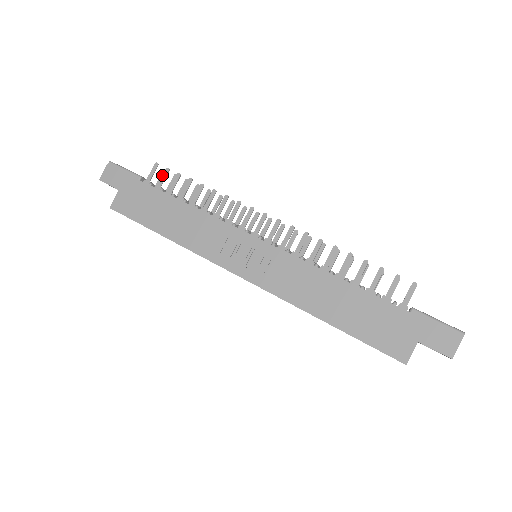
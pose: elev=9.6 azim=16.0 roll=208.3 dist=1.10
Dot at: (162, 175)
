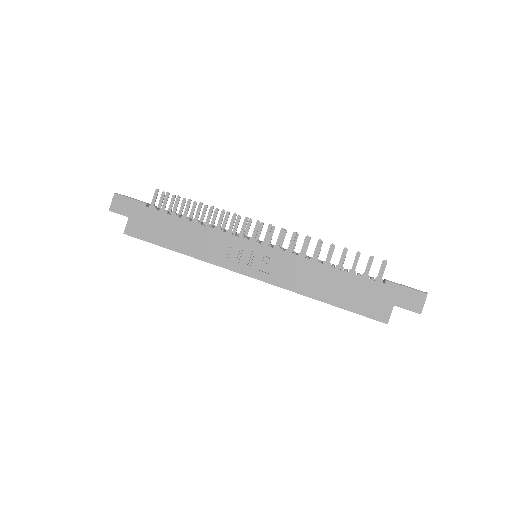
Dot at: (164, 199)
